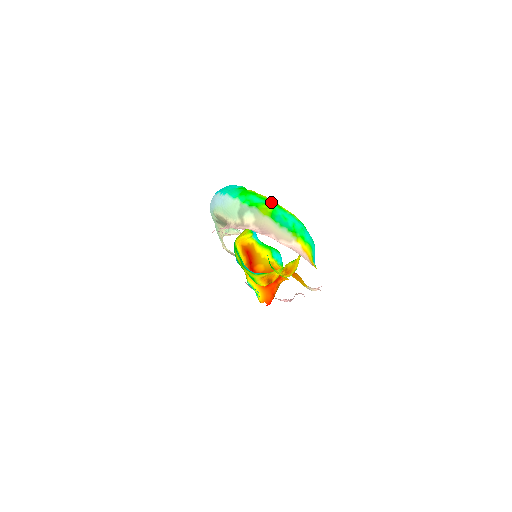
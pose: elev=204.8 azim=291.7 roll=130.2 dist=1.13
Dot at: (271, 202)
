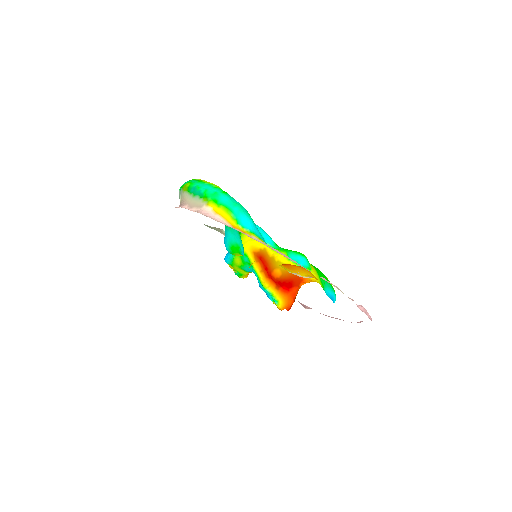
Dot at: (196, 180)
